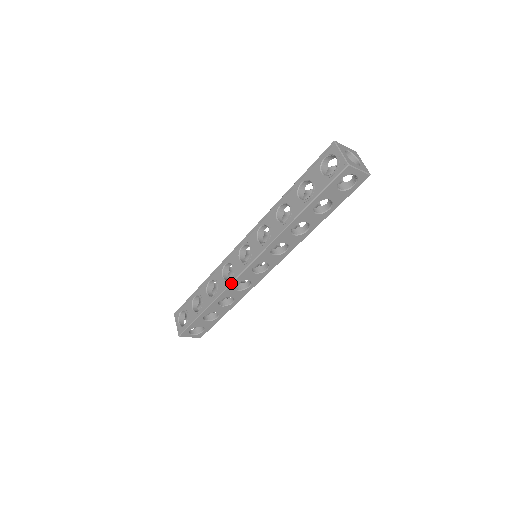
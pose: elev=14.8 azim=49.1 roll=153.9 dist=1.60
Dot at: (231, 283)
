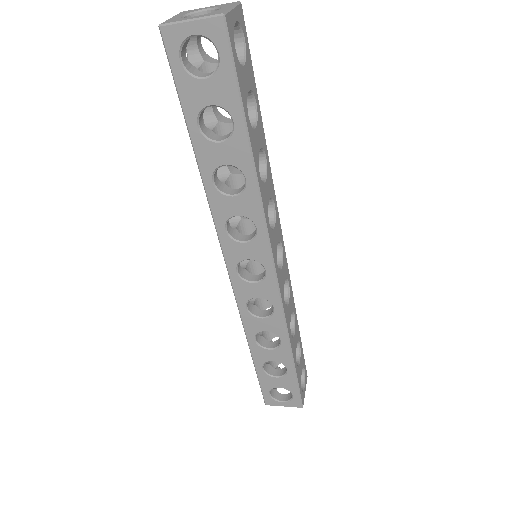
Dot at: (238, 307)
